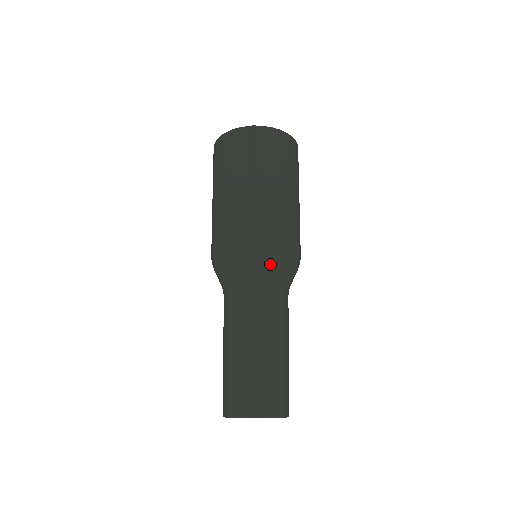
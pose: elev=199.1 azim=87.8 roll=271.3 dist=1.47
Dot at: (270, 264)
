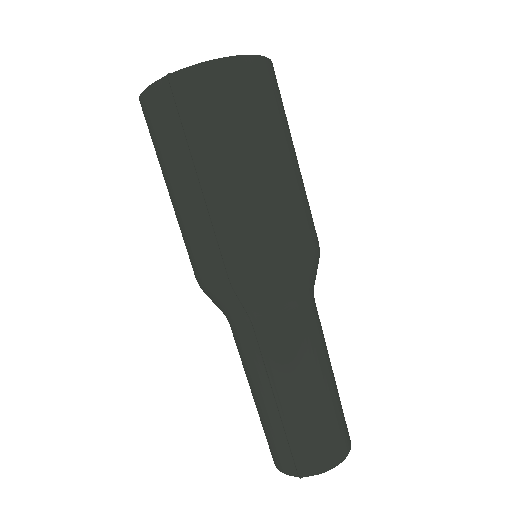
Dot at: (263, 294)
